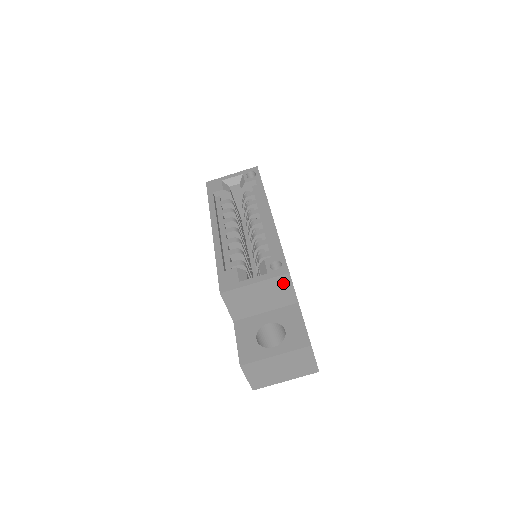
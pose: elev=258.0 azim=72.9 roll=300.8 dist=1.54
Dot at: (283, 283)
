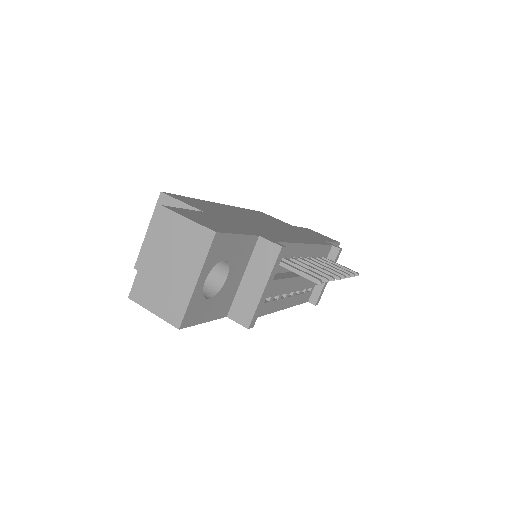
Dot at: occluded
